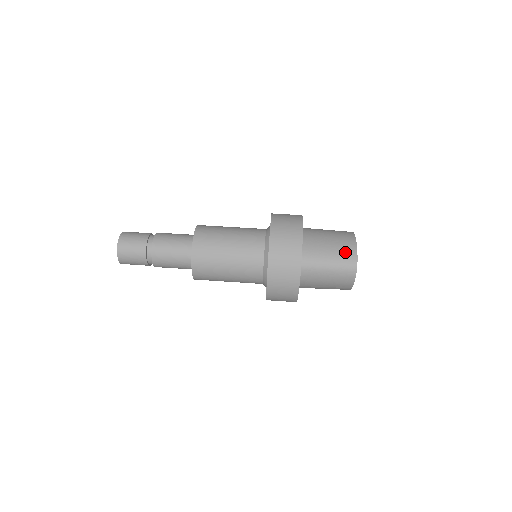
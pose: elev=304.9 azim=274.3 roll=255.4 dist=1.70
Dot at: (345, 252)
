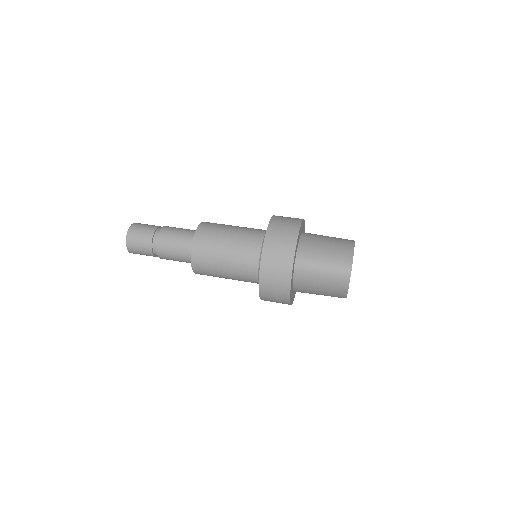
Dot at: (341, 255)
